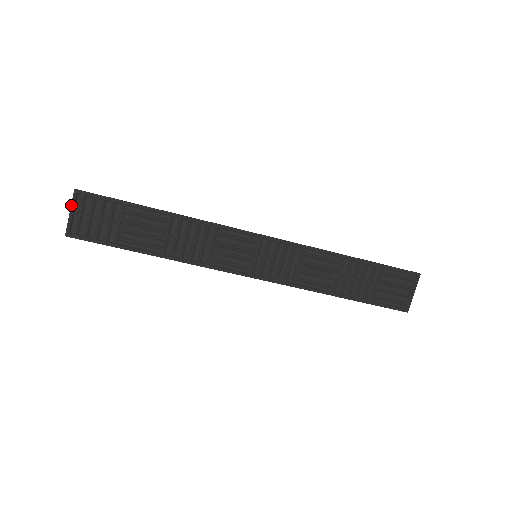
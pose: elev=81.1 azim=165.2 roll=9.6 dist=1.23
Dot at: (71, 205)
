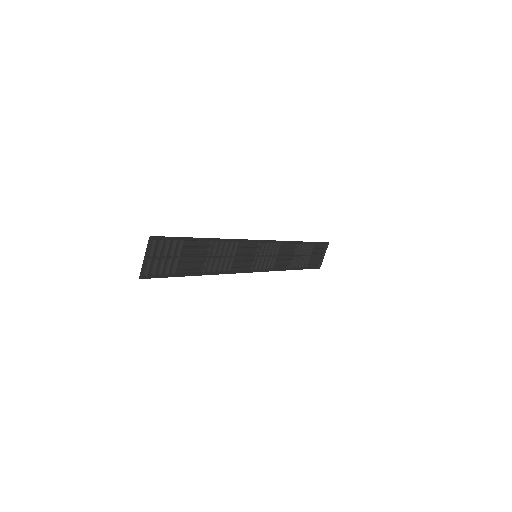
Dot at: (147, 251)
